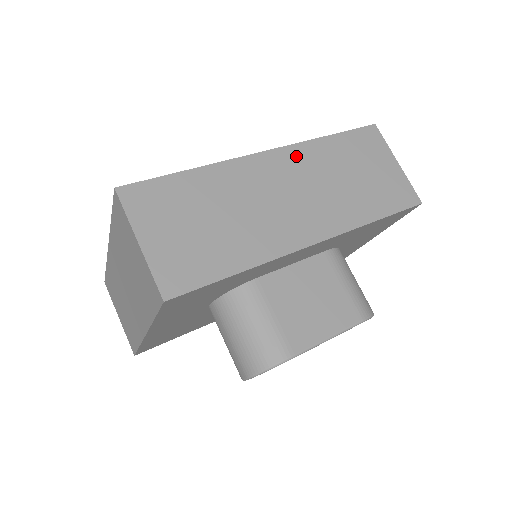
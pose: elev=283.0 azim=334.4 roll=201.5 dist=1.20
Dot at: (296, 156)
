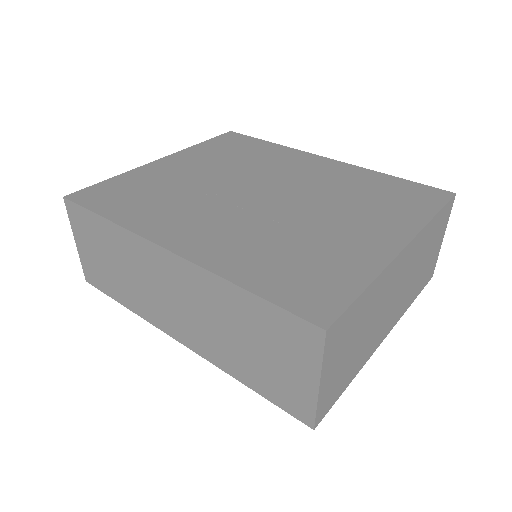
Dot at: (194, 277)
